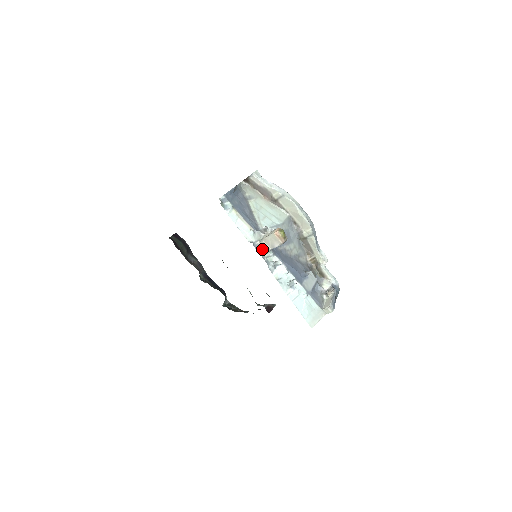
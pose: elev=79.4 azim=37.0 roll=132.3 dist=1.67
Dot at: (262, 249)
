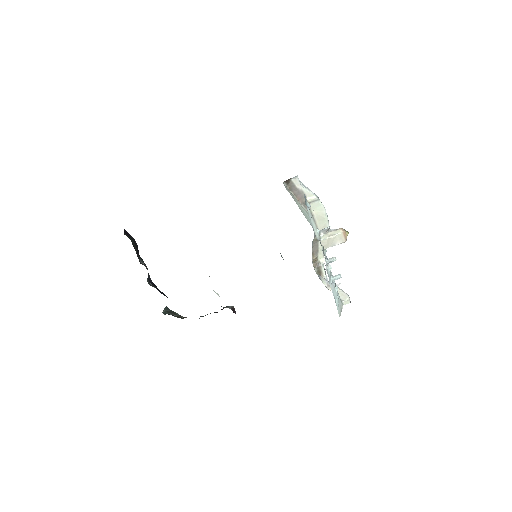
Dot at: (322, 247)
